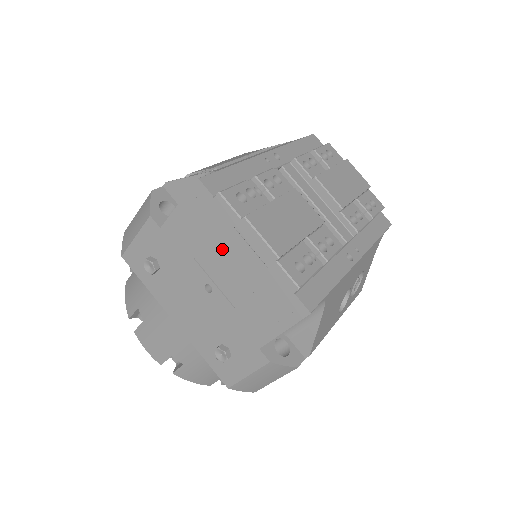
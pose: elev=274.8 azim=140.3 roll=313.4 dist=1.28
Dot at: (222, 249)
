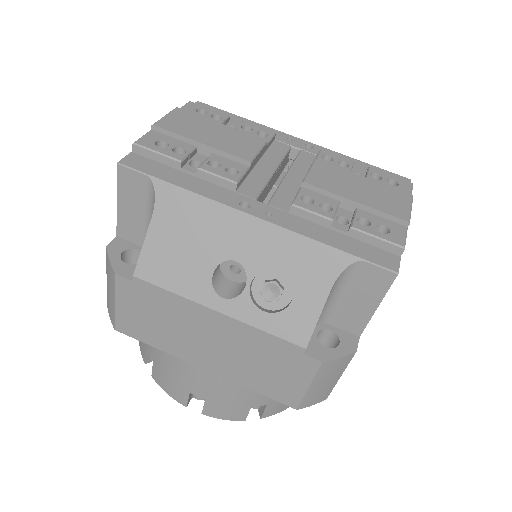
Dot at: occluded
